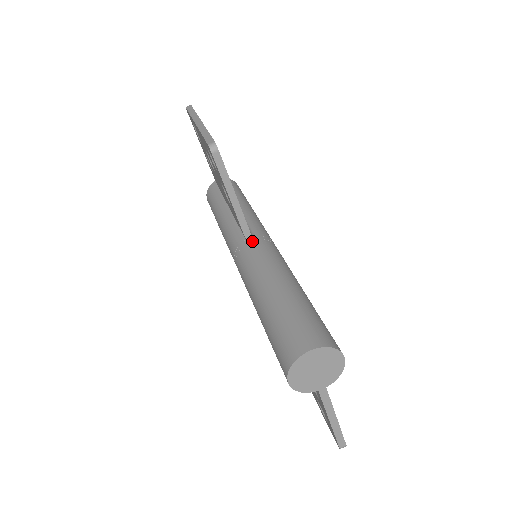
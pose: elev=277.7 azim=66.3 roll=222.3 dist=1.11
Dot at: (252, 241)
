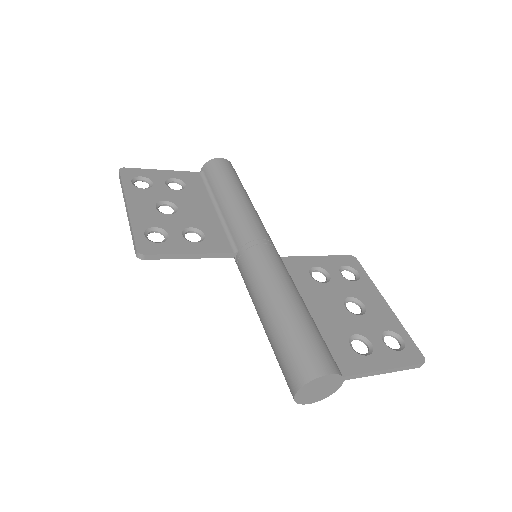
Dot at: (238, 260)
